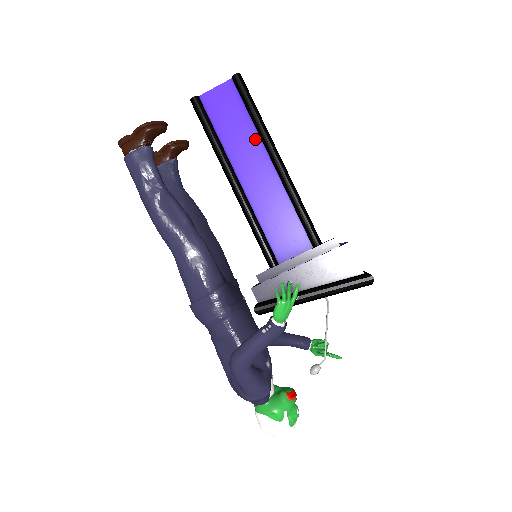
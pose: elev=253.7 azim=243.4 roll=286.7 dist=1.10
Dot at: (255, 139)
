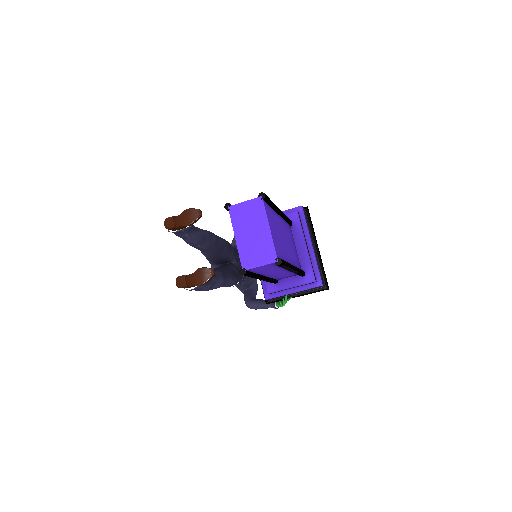
Dot at: occluded
